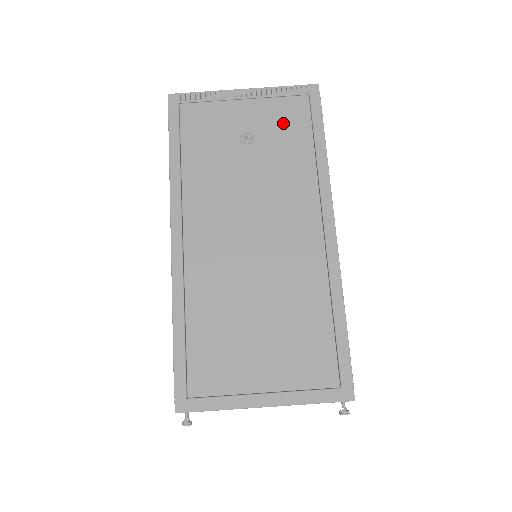
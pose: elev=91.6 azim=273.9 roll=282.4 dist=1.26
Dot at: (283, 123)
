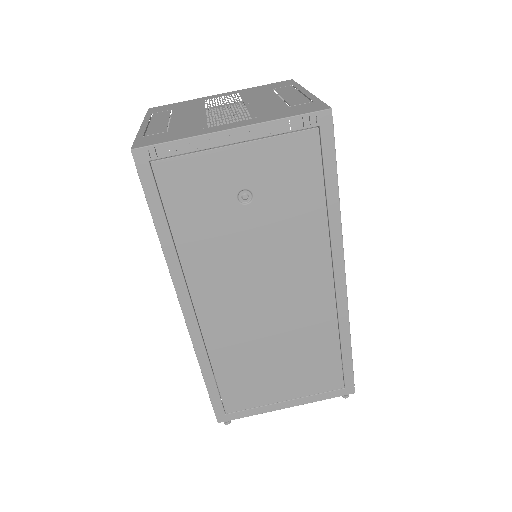
Dot at: (288, 172)
